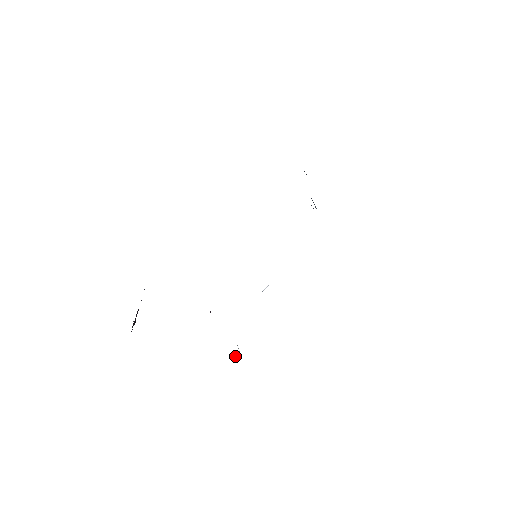
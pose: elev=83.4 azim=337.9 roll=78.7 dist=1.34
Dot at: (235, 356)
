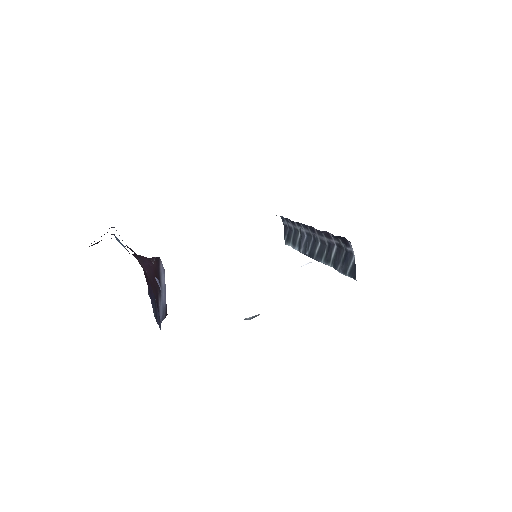
Dot at: (255, 315)
